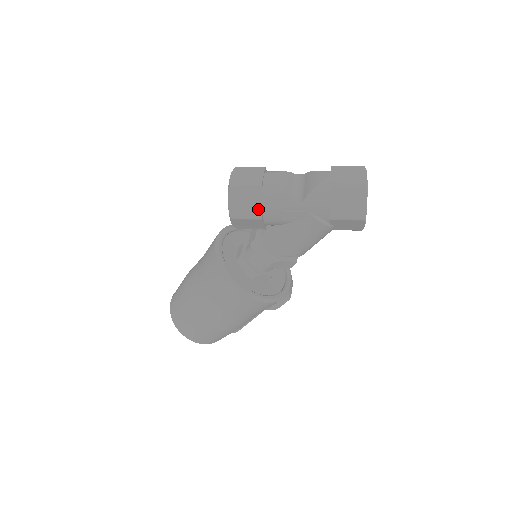
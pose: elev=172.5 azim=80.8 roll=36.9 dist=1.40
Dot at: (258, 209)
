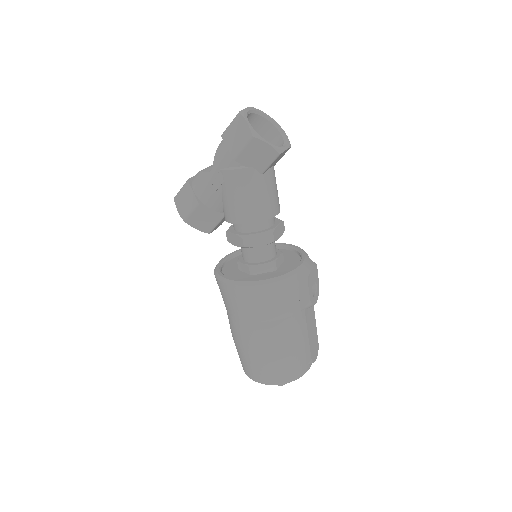
Dot at: (193, 198)
